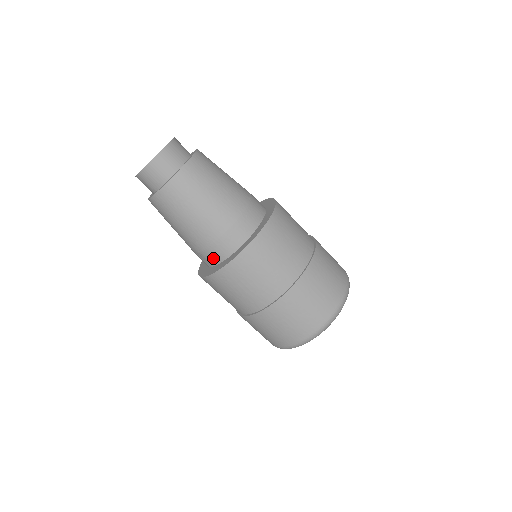
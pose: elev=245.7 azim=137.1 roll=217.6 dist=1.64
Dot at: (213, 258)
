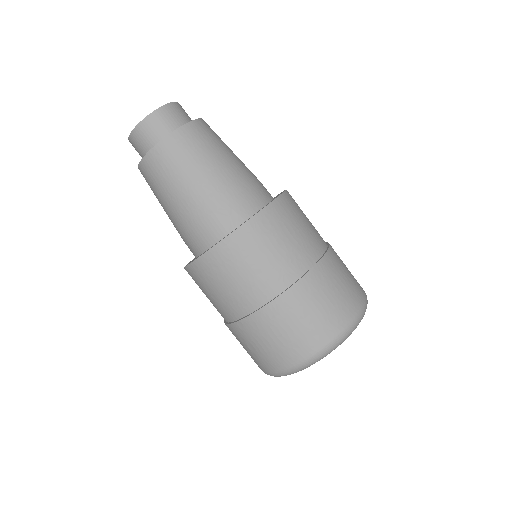
Dot at: (242, 210)
